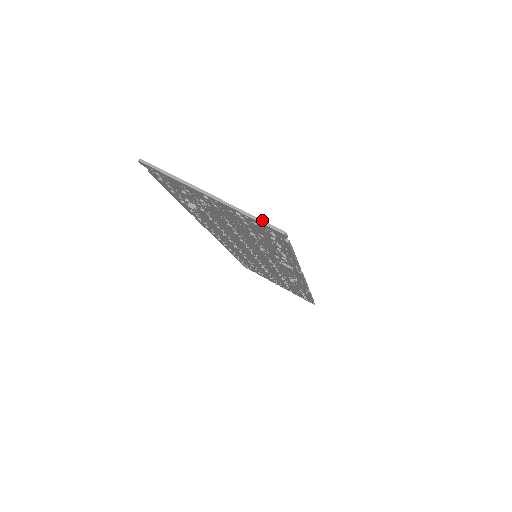
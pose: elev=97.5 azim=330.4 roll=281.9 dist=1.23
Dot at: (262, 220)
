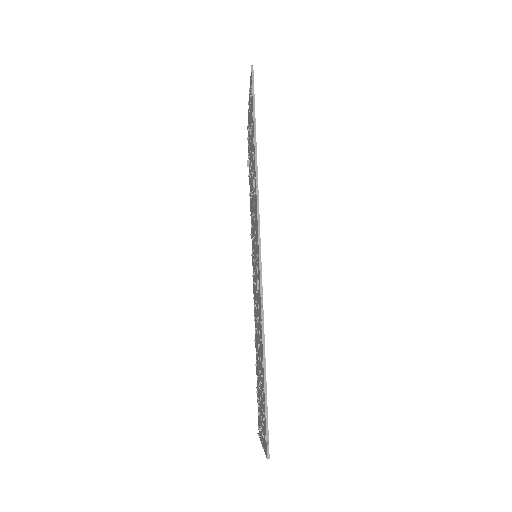
Dot at: occluded
